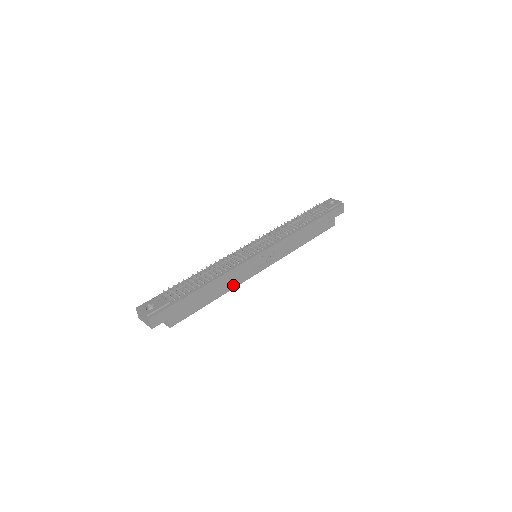
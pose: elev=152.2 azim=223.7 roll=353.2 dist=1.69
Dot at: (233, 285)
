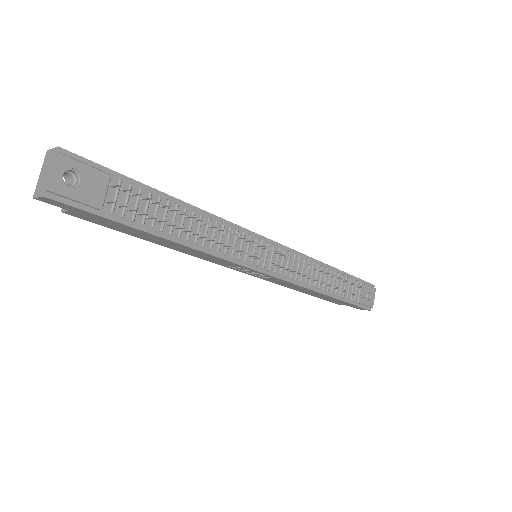
Dot at: (193, 254)
